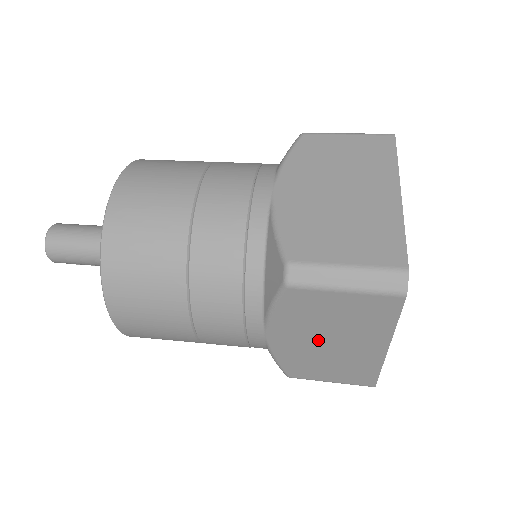
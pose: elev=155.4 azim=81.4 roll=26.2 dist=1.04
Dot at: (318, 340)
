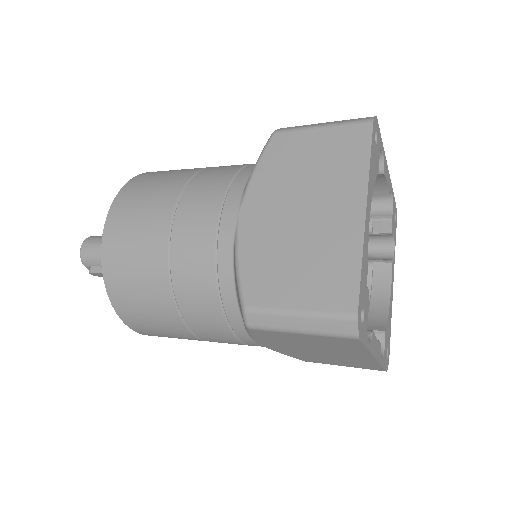
Dot at: (291, 209)
